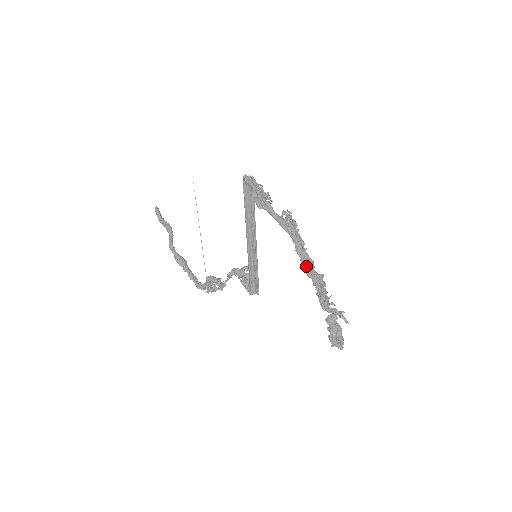
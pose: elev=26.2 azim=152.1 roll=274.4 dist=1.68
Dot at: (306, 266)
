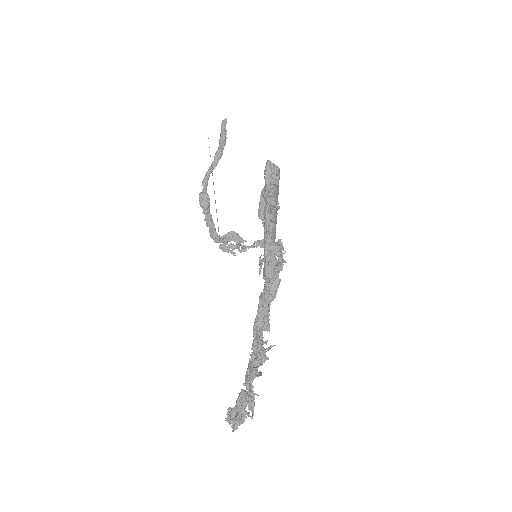
Dot at: (255, 323)
